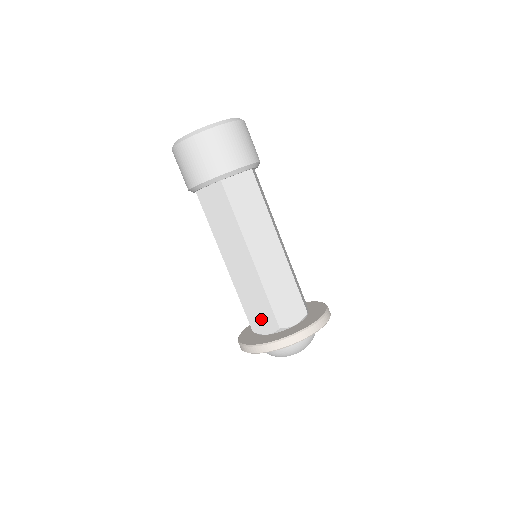
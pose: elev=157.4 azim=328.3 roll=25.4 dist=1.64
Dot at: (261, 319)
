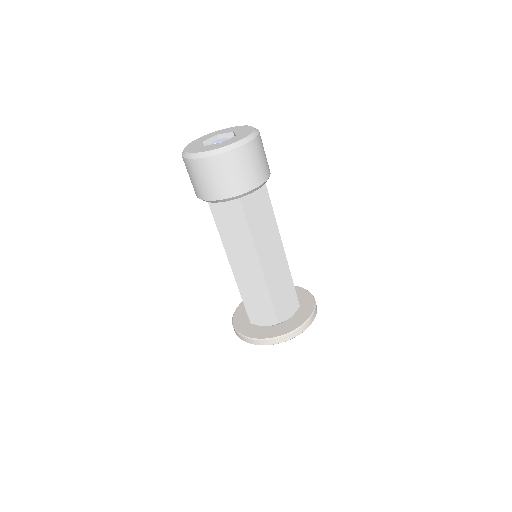
Dot at: occluded
